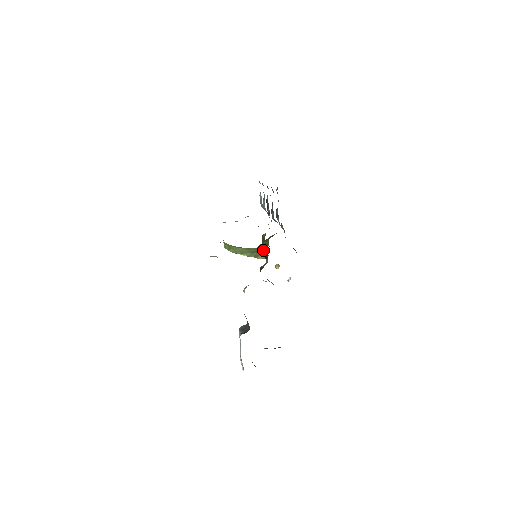
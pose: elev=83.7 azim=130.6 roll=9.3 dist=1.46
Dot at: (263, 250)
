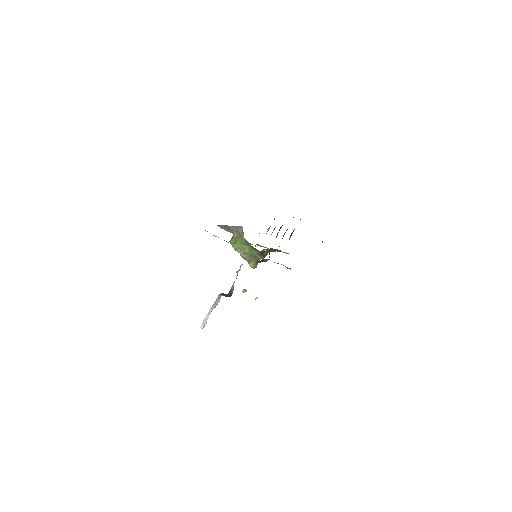
Dot at: (269, 250)
